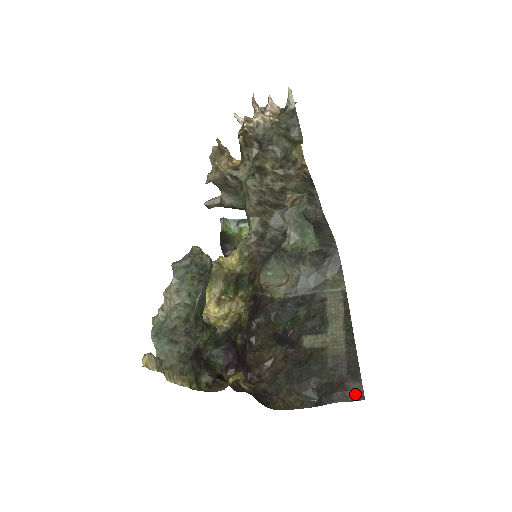
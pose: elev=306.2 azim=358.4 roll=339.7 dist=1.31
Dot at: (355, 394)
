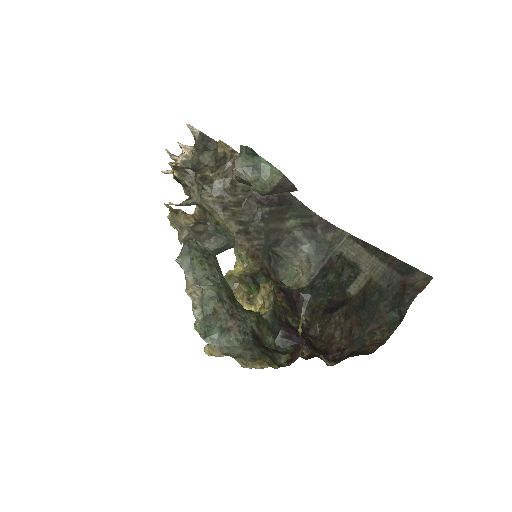
Dot at: (422, 282)
